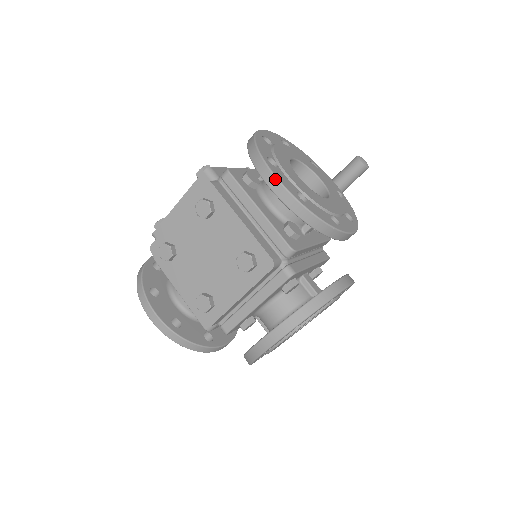
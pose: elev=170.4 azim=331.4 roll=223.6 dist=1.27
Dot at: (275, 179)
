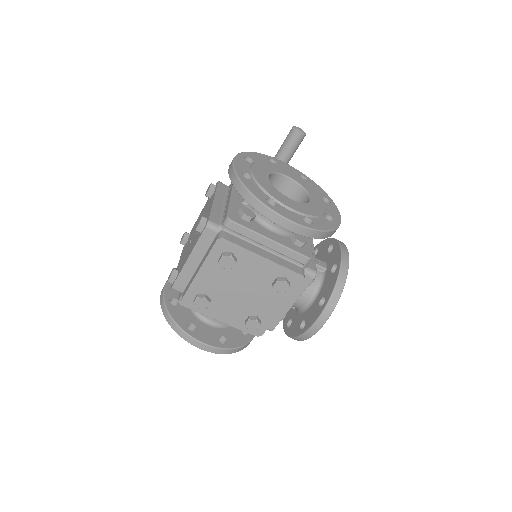
Dot at: (287, 221)
